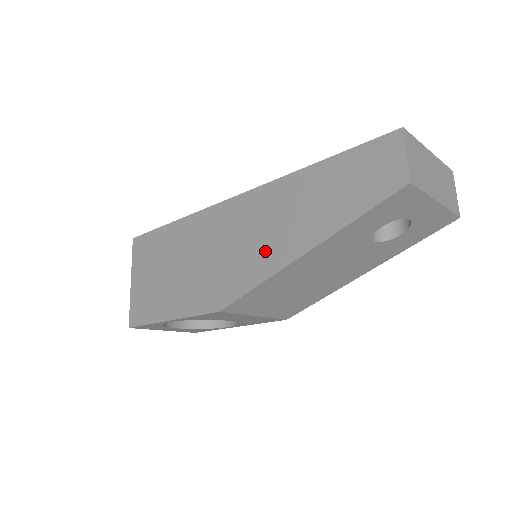
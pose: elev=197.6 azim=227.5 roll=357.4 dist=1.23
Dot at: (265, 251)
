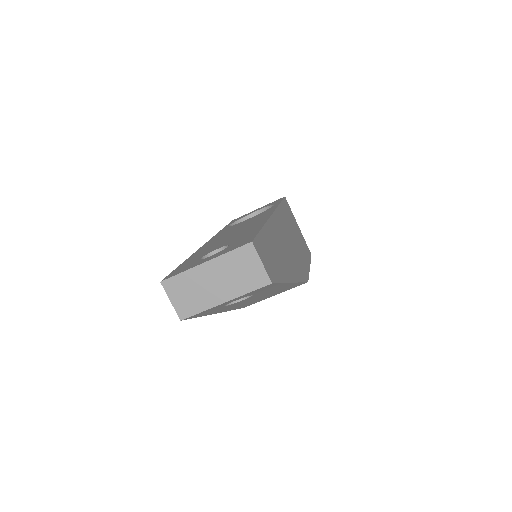
Dot at: occluded
